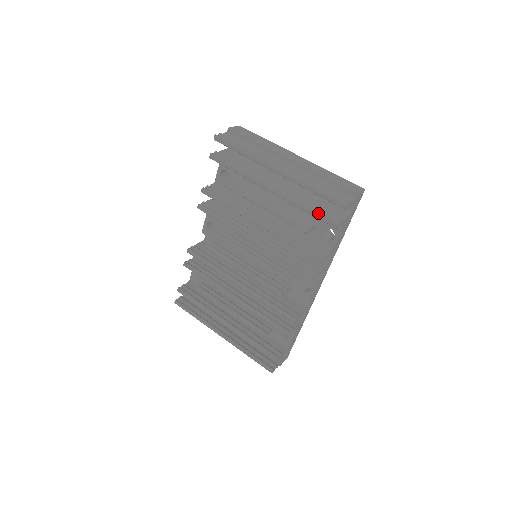
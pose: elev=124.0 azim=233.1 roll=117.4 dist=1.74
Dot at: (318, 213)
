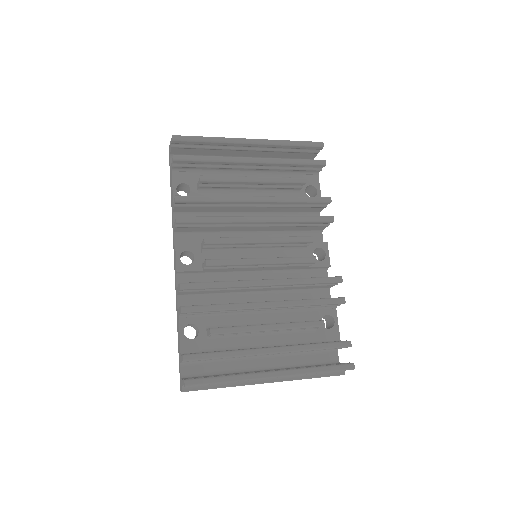
Dot at: (306, 159)
